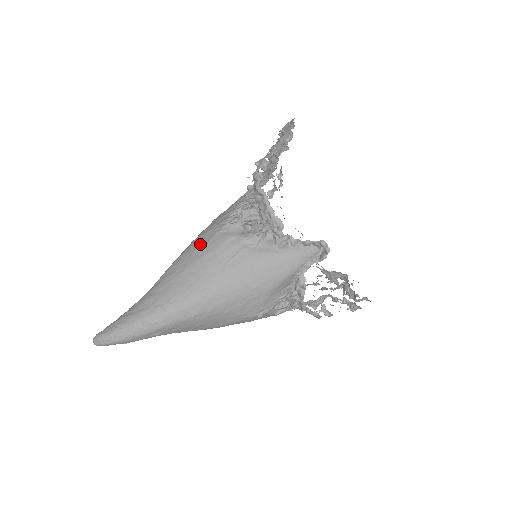
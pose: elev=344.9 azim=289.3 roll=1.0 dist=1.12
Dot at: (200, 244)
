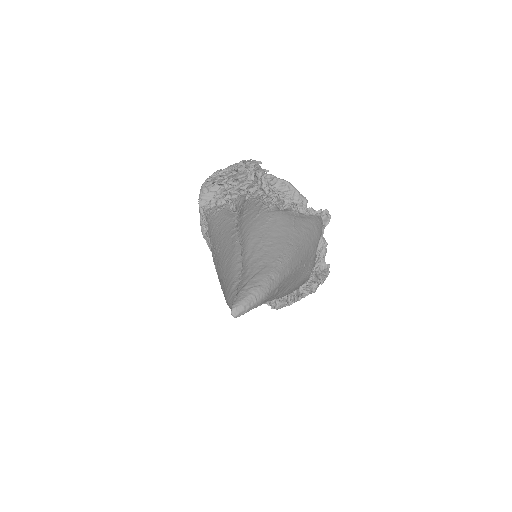
Dot at: (261, 221)
